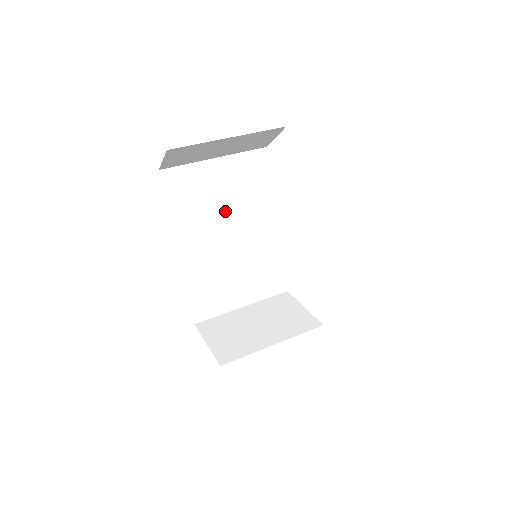
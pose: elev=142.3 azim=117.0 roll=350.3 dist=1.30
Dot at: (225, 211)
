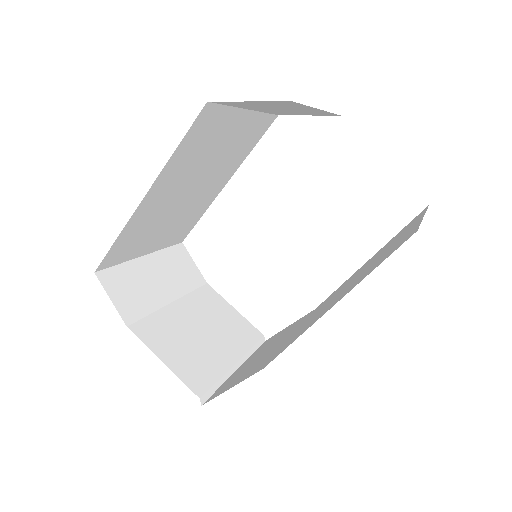
Dot at: (204, 175)
